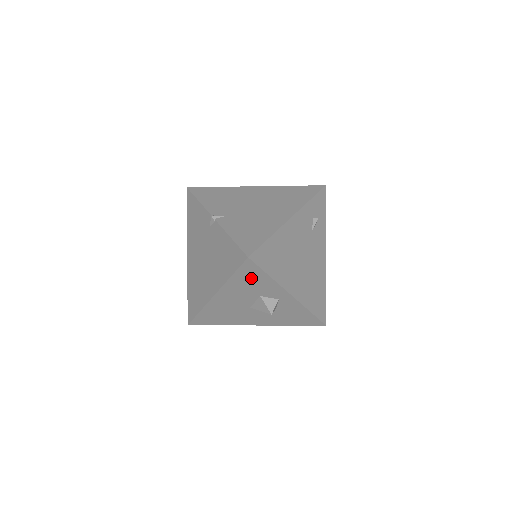
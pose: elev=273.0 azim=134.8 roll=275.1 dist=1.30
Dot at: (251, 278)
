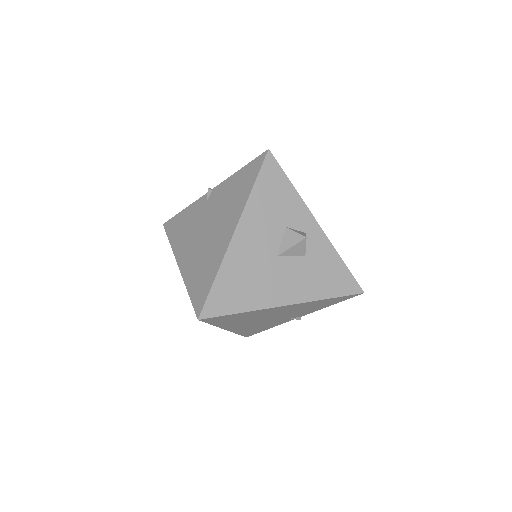
Dot at: (274, 189)
